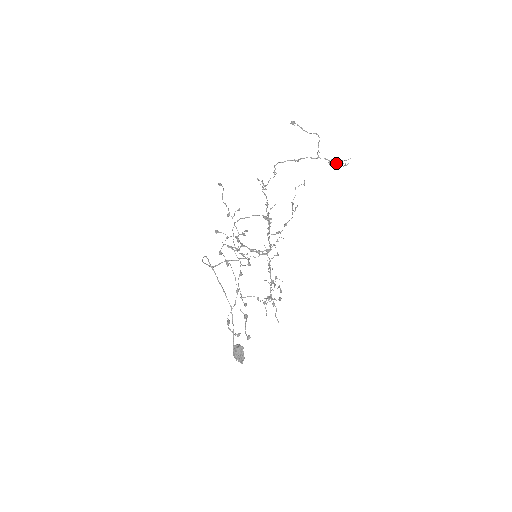
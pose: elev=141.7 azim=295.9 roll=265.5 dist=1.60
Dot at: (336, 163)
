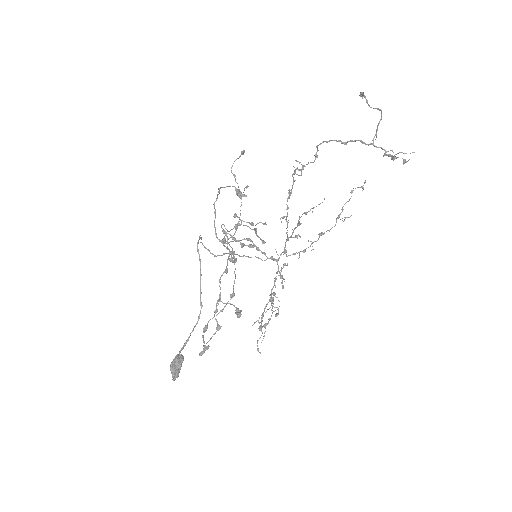
Dot at: (392, 155)
